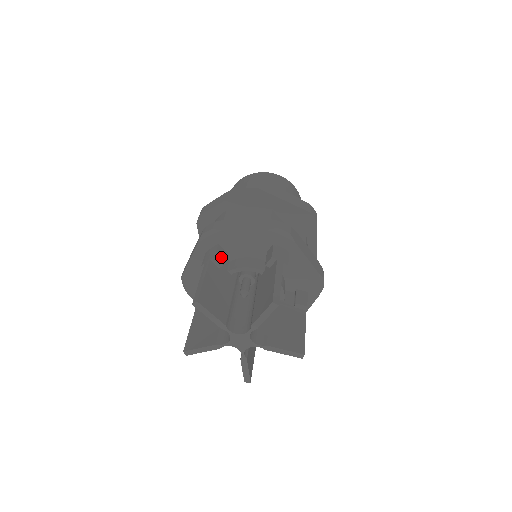
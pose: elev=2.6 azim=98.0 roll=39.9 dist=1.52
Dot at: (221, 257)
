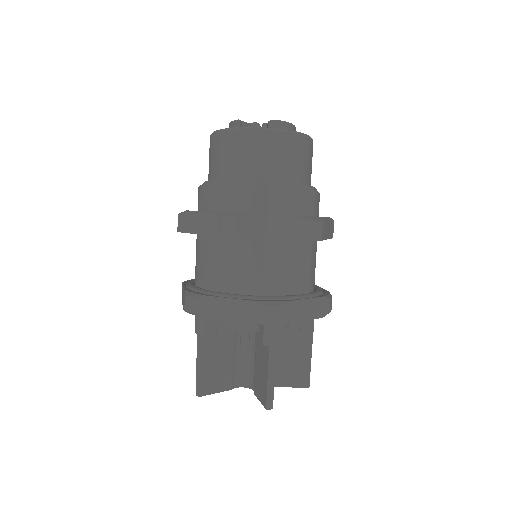
Dot at: (212, 328)
